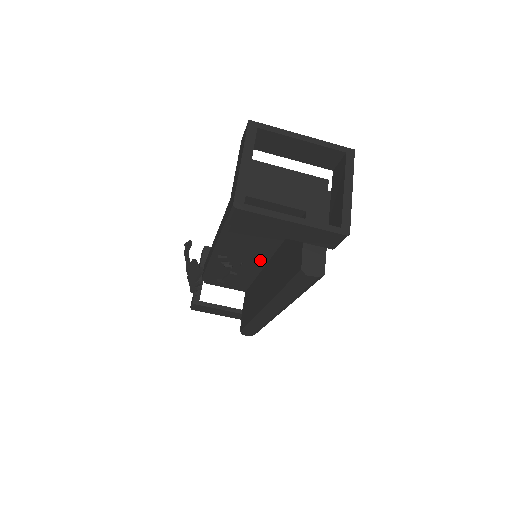
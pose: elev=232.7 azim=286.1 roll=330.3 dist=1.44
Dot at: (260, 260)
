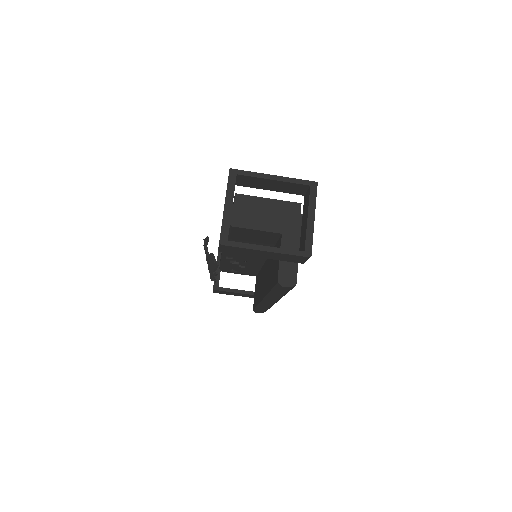
Dot at: (260, 259)
